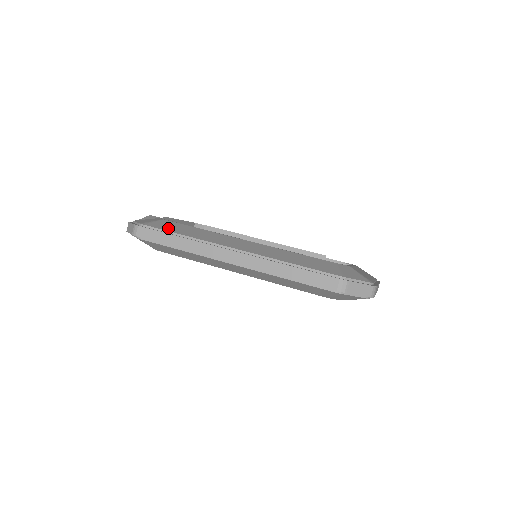
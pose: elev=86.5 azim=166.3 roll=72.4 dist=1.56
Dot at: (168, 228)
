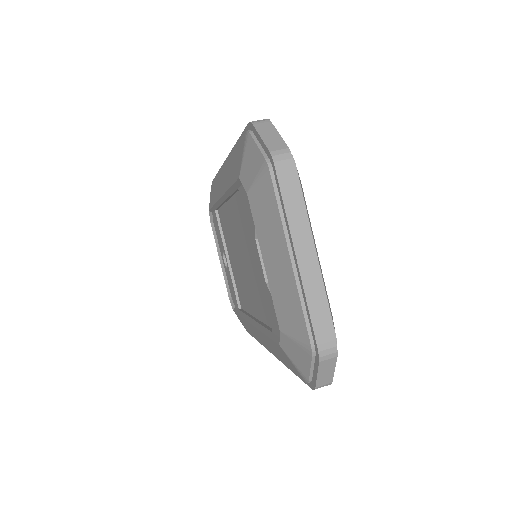
Dot at: occluded
